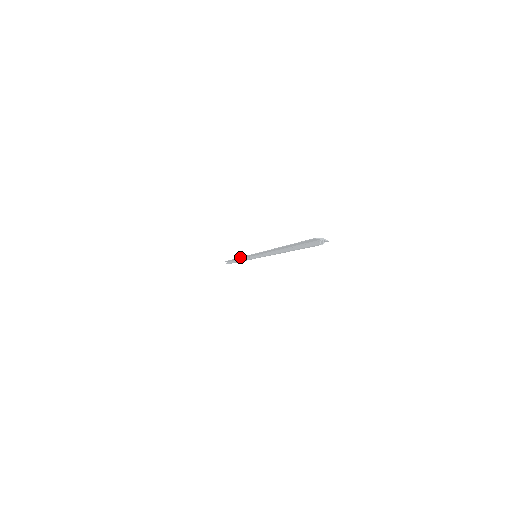
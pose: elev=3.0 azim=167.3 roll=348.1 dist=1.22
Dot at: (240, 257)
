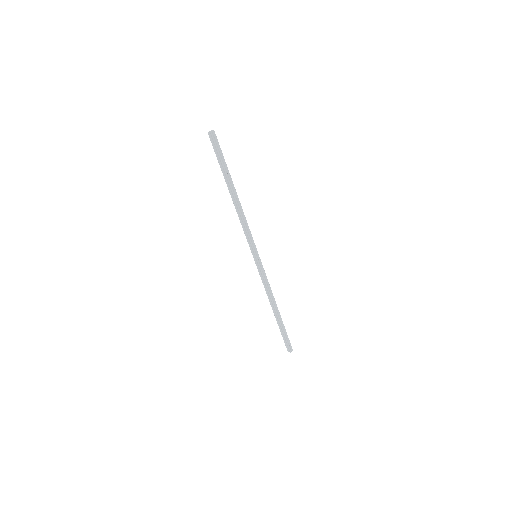
Dot at: occluded
